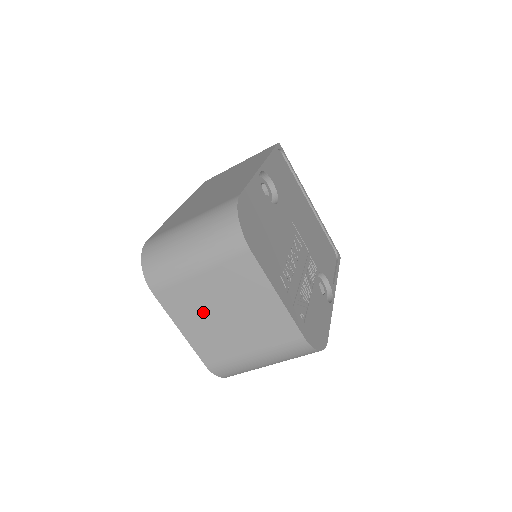
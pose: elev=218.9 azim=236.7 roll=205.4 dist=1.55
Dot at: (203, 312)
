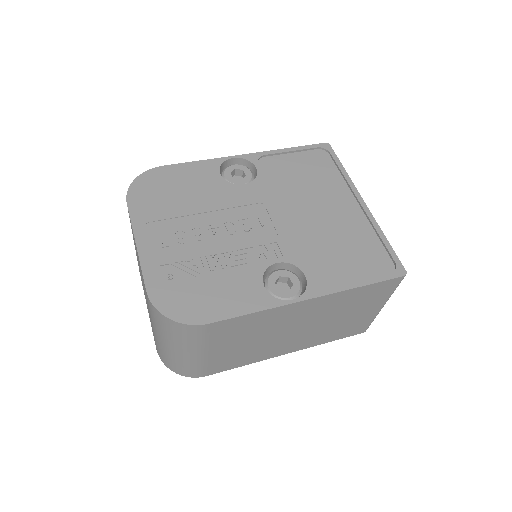
Dot at: (142, 282)
